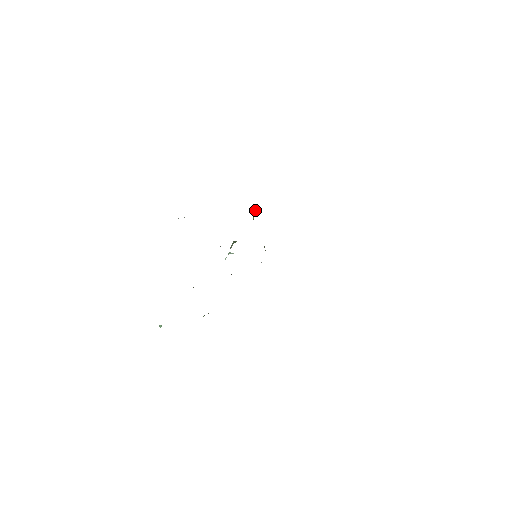
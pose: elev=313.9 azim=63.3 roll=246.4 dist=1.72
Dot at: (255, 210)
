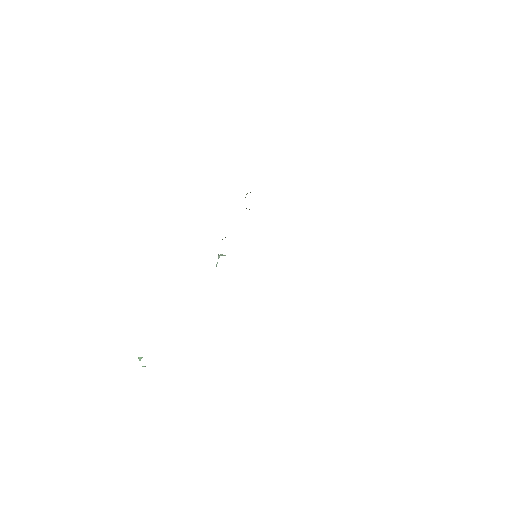
Dot at: (246, 194)
